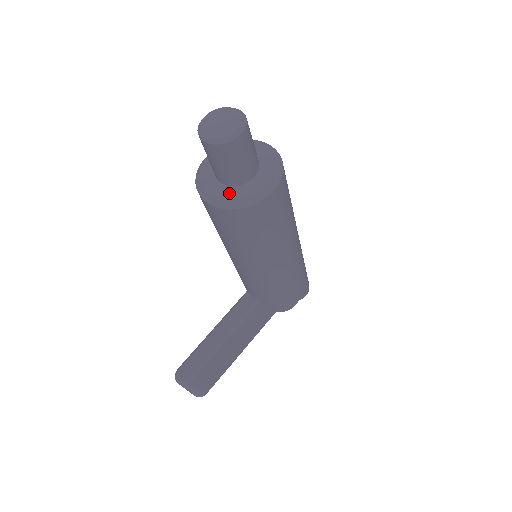
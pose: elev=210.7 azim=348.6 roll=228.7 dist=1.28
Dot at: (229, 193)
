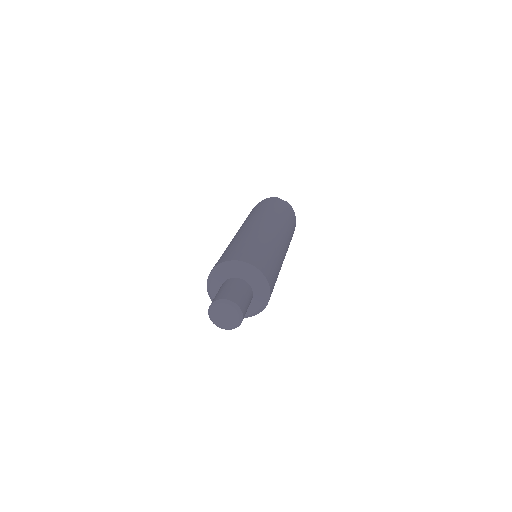
Dot at: occluded
